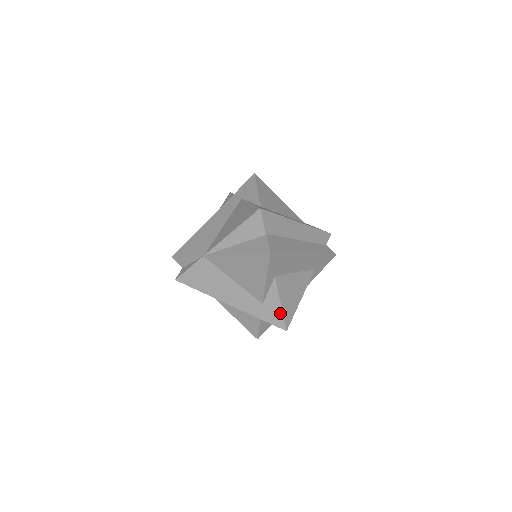
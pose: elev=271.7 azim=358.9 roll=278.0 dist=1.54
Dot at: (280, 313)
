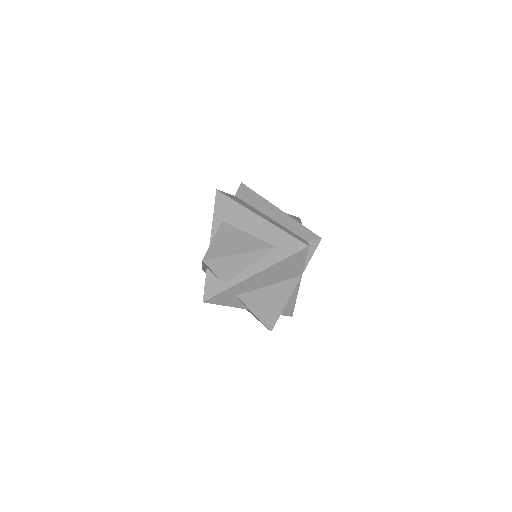
Dot at: (209, 248)
